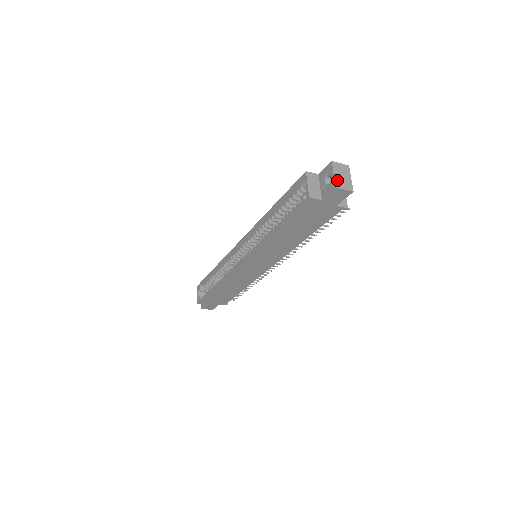
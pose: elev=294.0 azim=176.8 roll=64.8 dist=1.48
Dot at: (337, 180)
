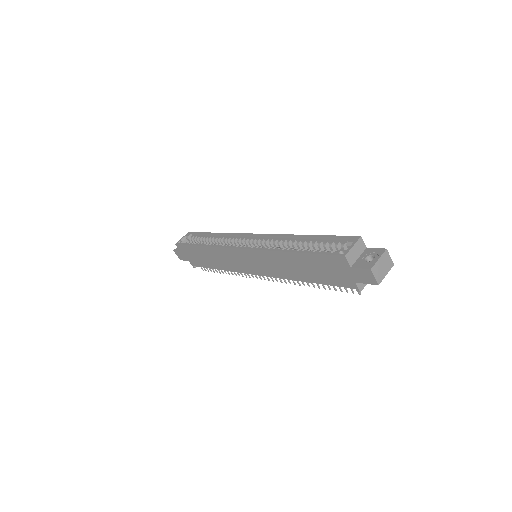
Dot at: (377, 265)
